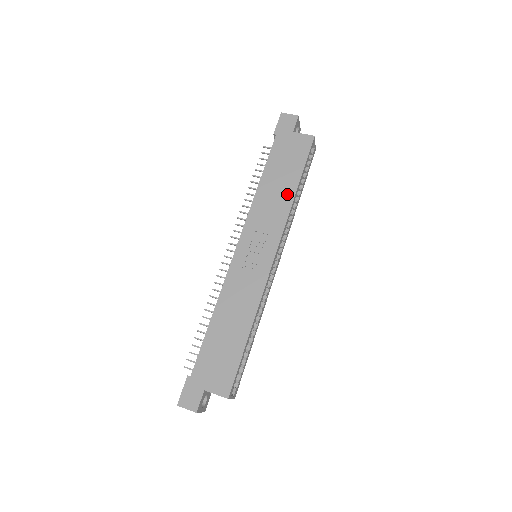
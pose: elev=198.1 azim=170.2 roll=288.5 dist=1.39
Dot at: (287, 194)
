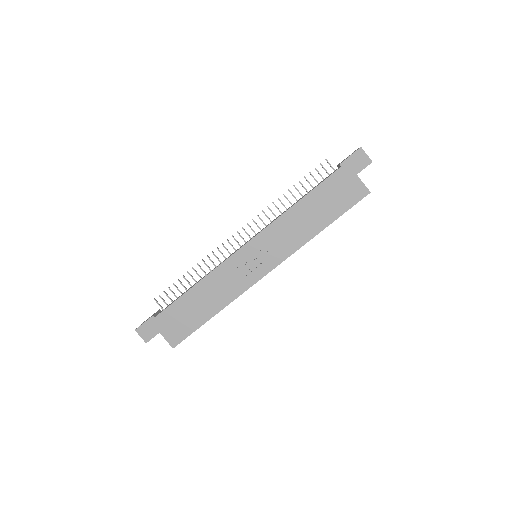
Dot at: (312, 229)
